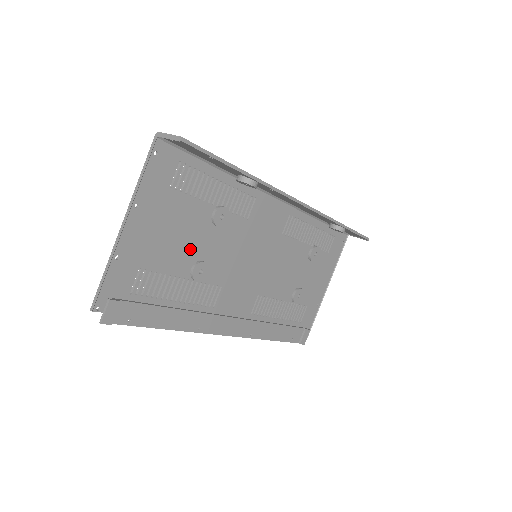
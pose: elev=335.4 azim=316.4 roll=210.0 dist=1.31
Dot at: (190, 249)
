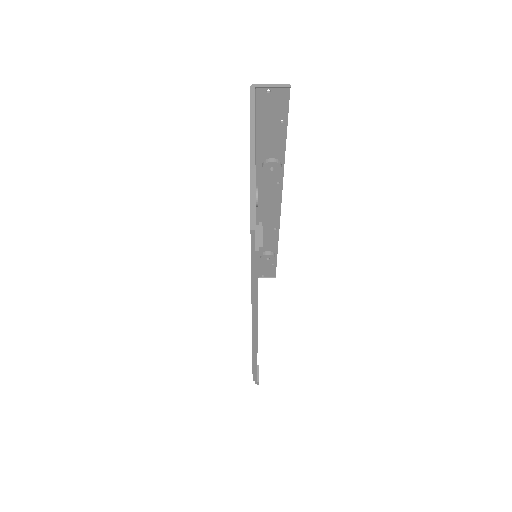
Dot at: occluded
